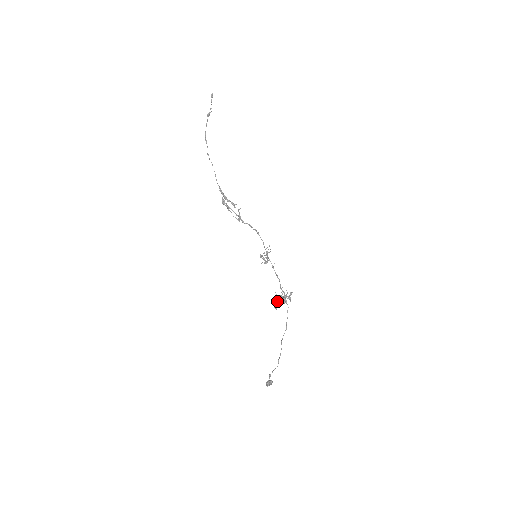
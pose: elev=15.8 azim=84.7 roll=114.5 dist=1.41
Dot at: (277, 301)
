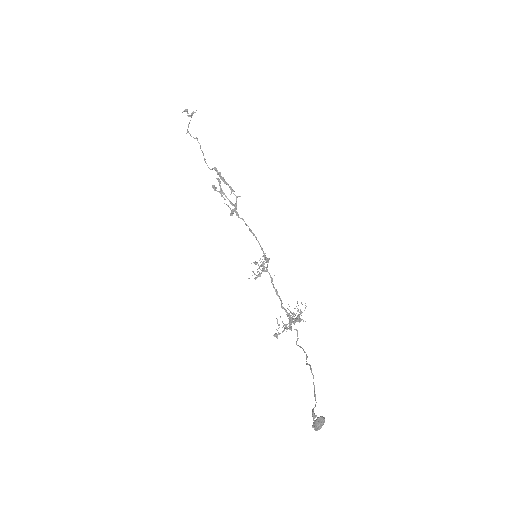
Dot at: occluded
